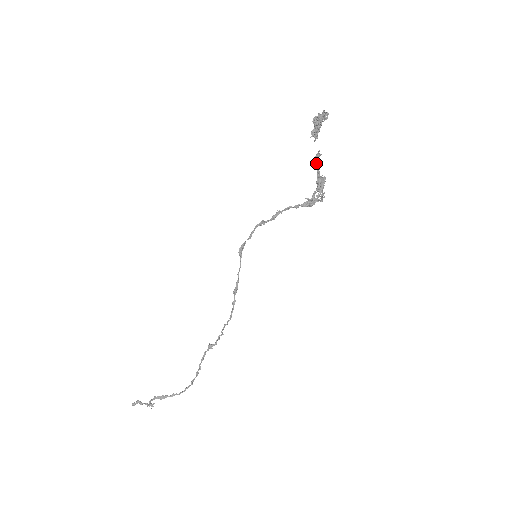
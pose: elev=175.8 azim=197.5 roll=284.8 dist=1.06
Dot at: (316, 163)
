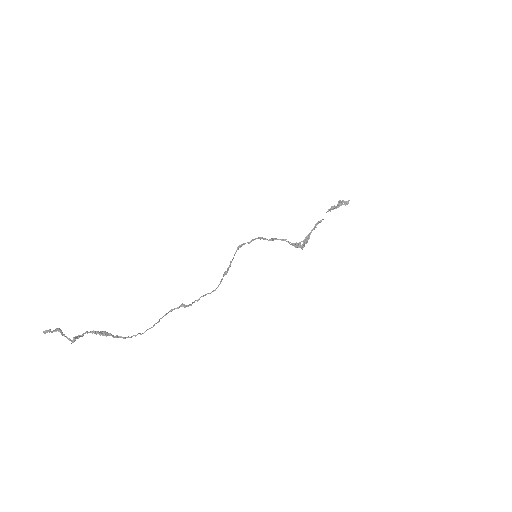
Dot at: (316, 225)
